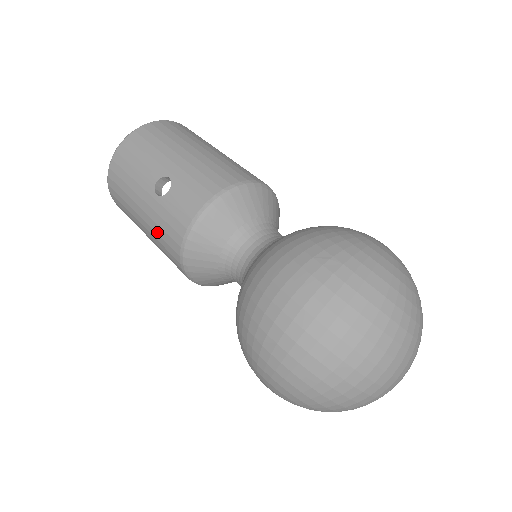
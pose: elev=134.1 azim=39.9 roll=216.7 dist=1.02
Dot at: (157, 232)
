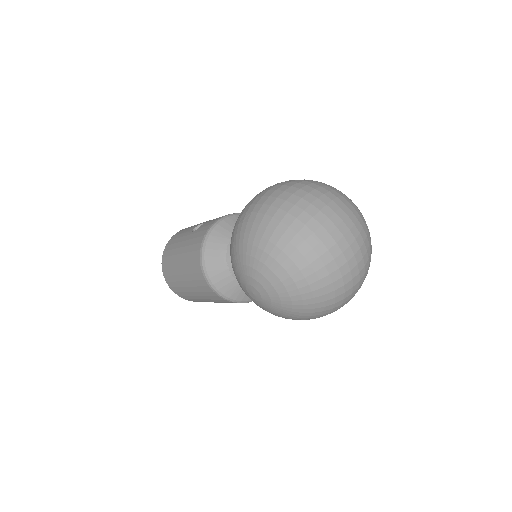
Dot at: (188, 251)
